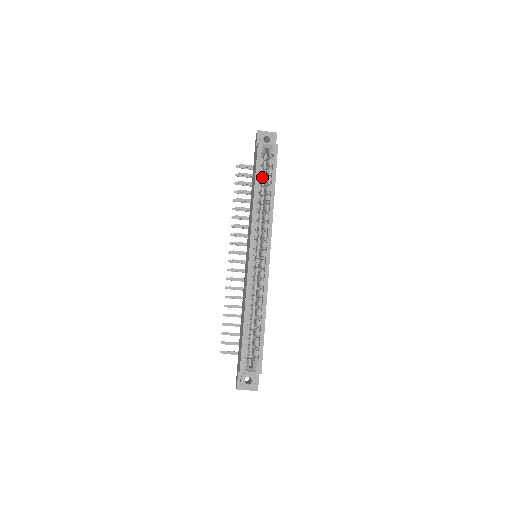
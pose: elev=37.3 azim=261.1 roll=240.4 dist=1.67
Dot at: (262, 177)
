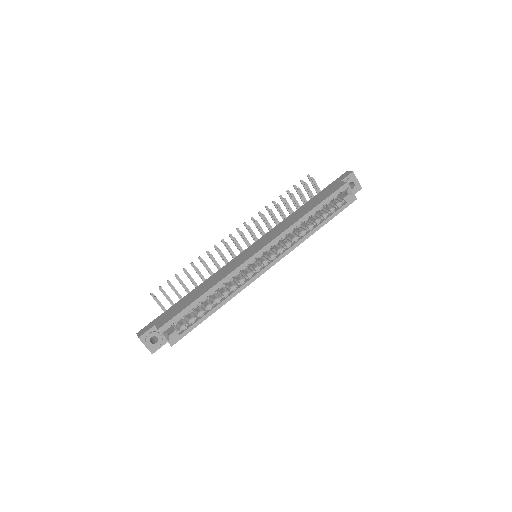
Dot at: occluded
